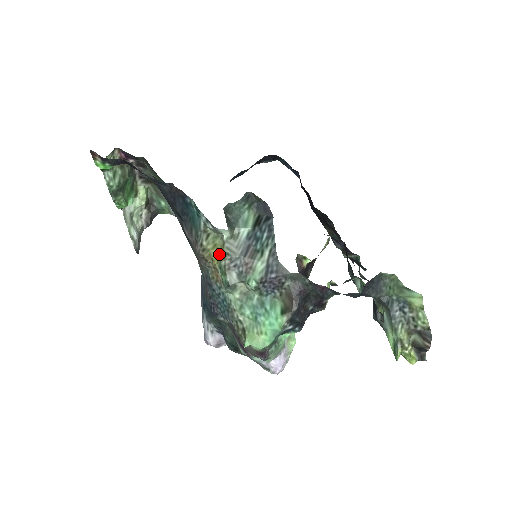
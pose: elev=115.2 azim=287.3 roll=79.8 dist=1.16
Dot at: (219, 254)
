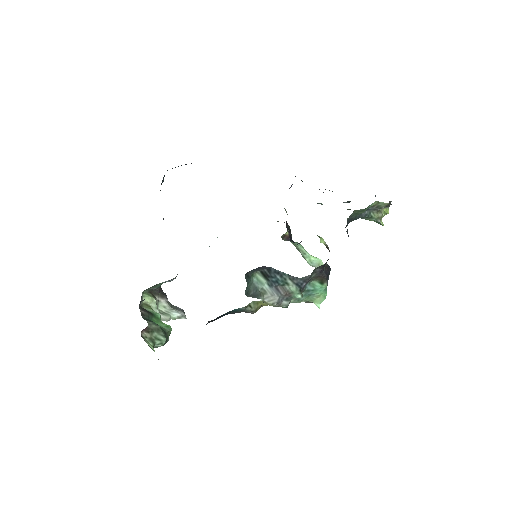
Dot at: (265, 304)
